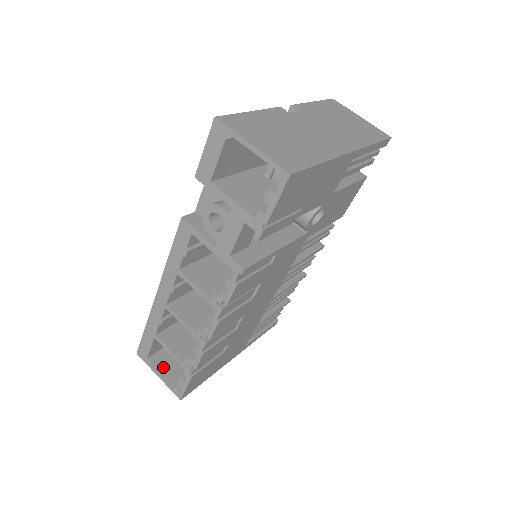
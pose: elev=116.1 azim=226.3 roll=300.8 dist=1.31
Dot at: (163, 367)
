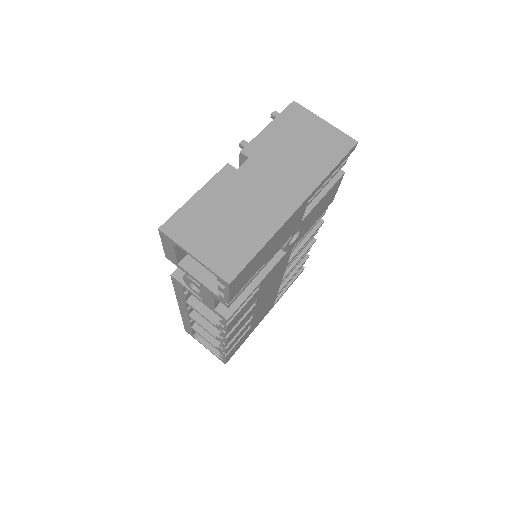
Dot at: occluded
